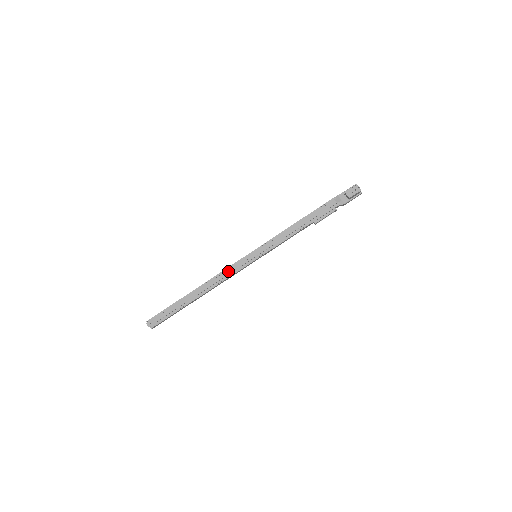
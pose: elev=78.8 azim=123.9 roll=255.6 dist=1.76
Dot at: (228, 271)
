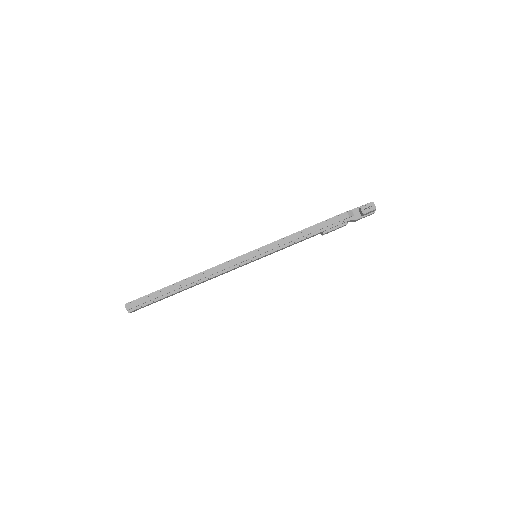
Dot at: (224, 266)
